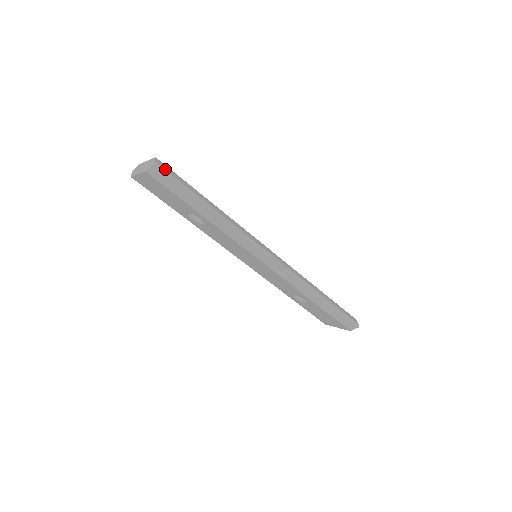
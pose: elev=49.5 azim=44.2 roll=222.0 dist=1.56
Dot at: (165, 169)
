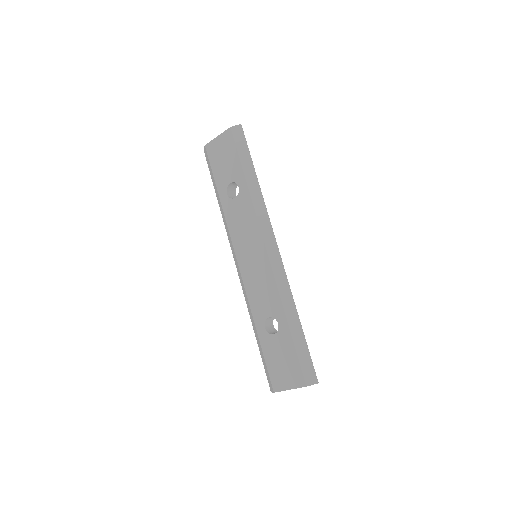
Dot at: occluded
